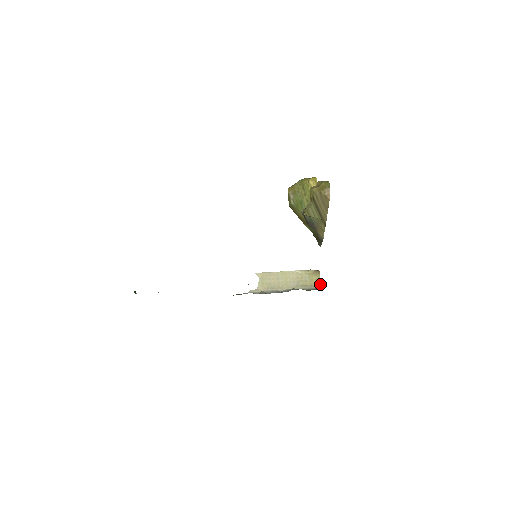
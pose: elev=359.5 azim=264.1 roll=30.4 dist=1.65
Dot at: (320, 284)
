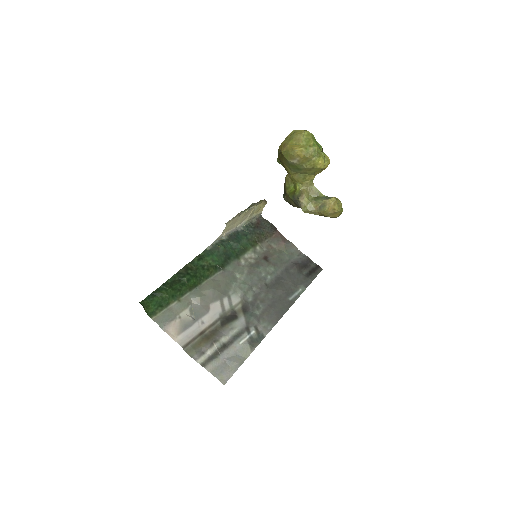
Dot at: occluded
